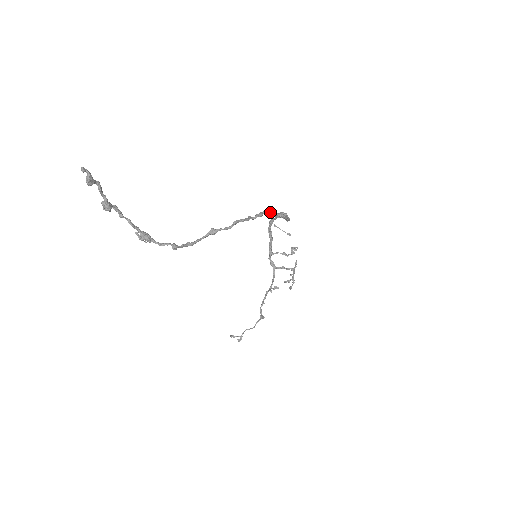
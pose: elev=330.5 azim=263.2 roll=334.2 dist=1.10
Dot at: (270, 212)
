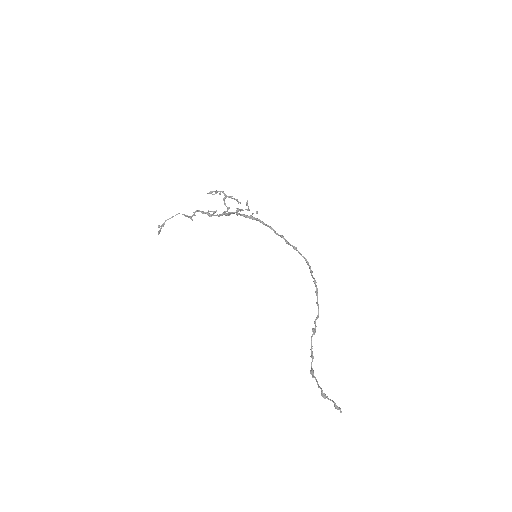
Dot at: occluded
